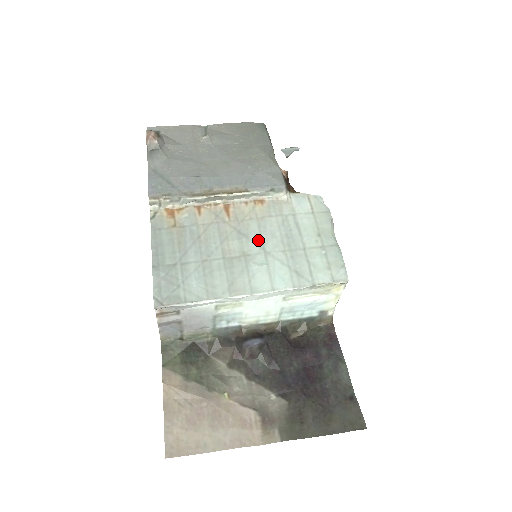
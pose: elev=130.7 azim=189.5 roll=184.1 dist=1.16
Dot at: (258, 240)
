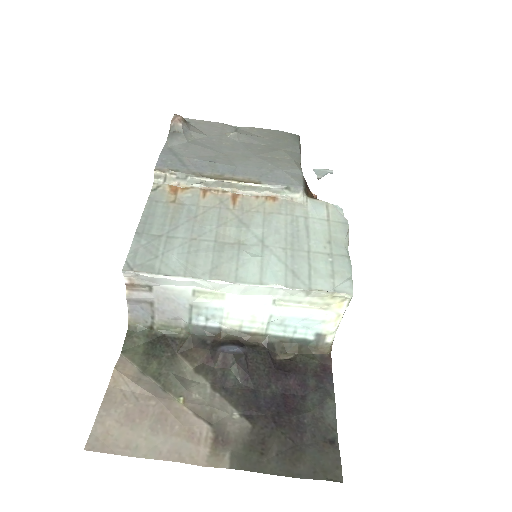
Dot at: (259, 232)
